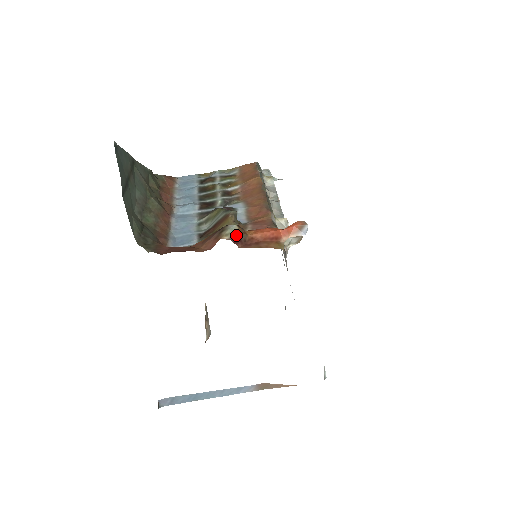
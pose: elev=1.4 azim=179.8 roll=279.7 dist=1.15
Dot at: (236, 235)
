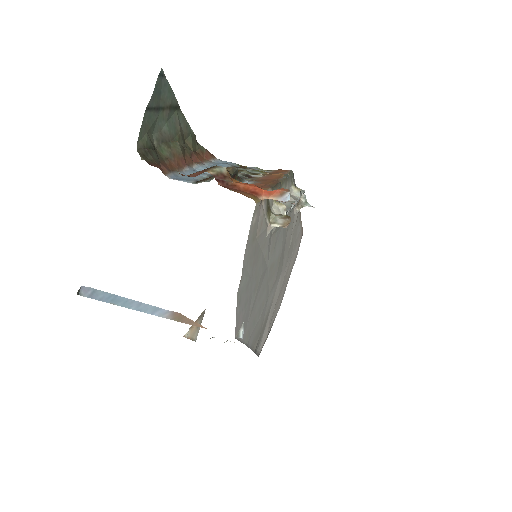
Dot at: (221, 175)
